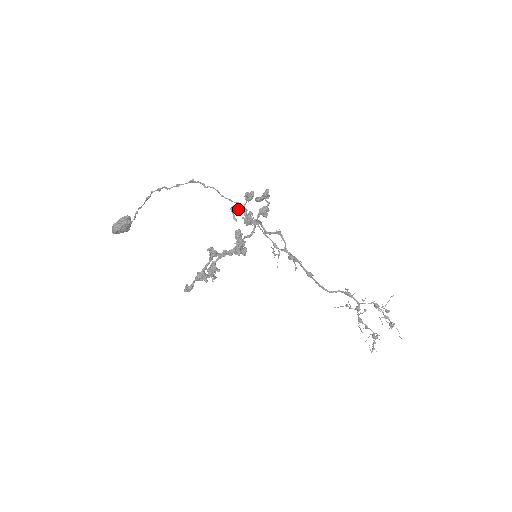
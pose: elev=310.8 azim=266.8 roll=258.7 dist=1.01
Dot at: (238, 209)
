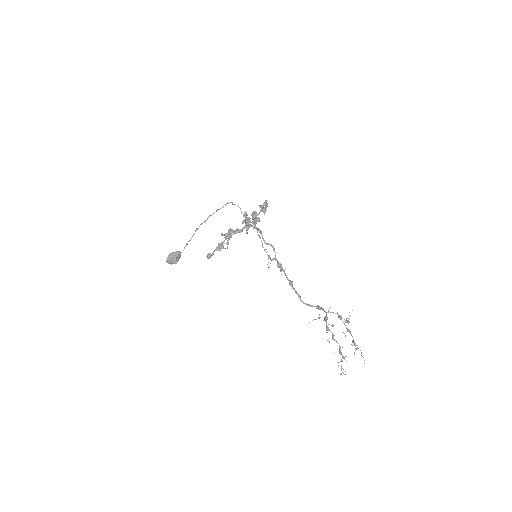
Dot at: occluded
